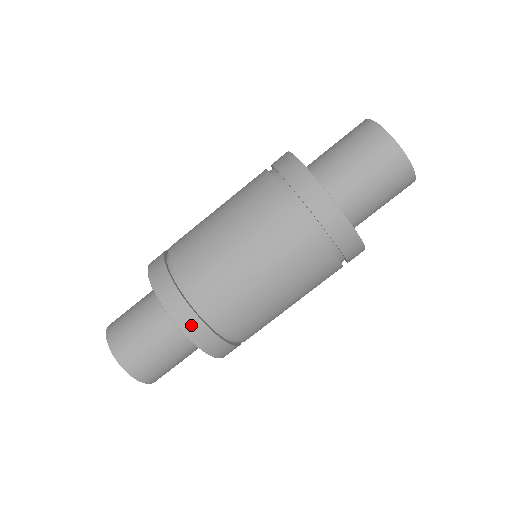
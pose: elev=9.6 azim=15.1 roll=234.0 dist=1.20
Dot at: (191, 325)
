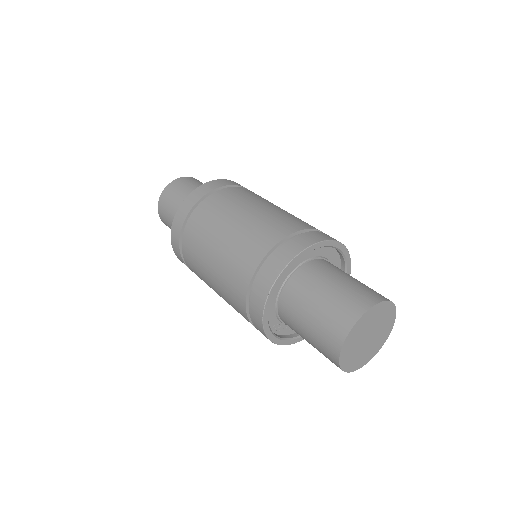
Dot at: occluded
